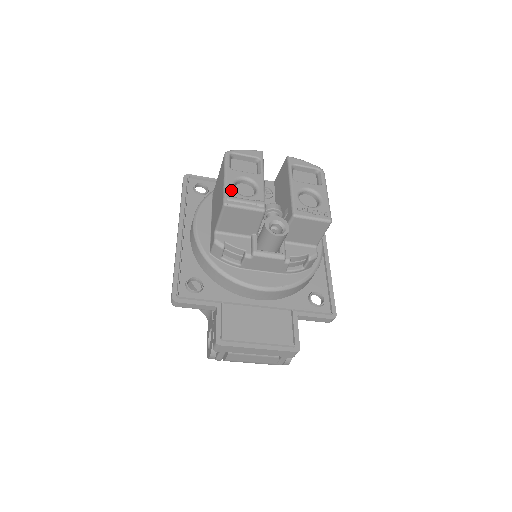
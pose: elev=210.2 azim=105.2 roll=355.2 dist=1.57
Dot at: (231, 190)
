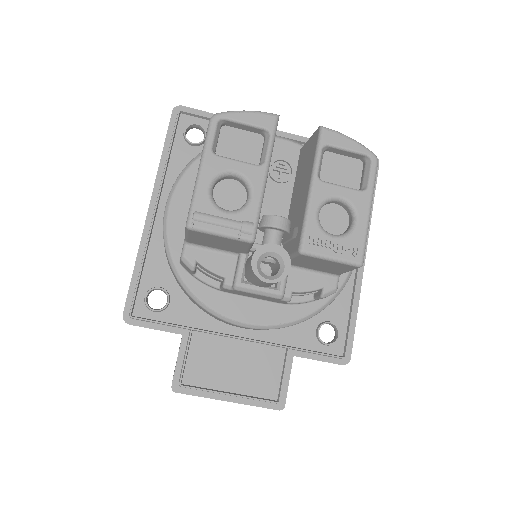
Dot at: (204, 199)
